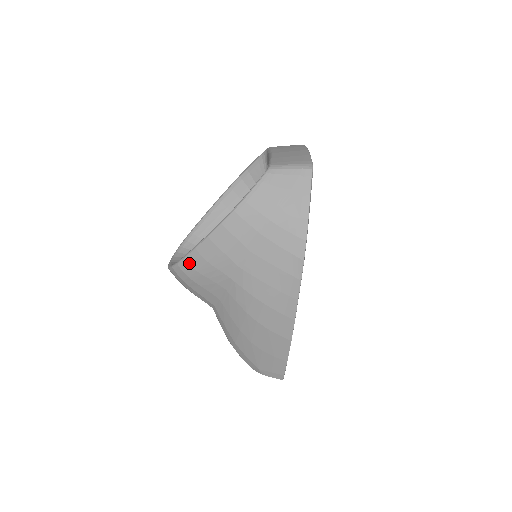
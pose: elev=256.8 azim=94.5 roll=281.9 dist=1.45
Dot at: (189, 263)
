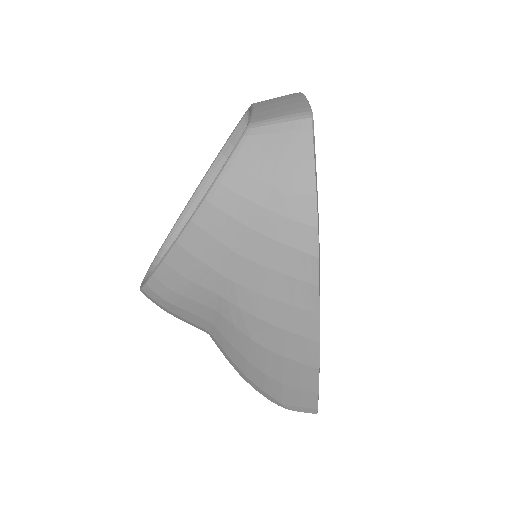
Dot at: (160, 281)
